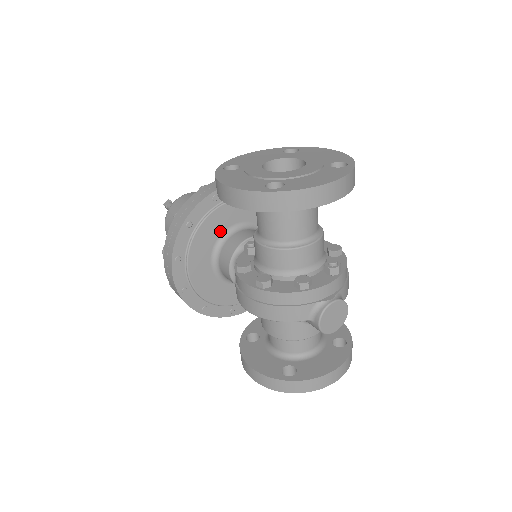
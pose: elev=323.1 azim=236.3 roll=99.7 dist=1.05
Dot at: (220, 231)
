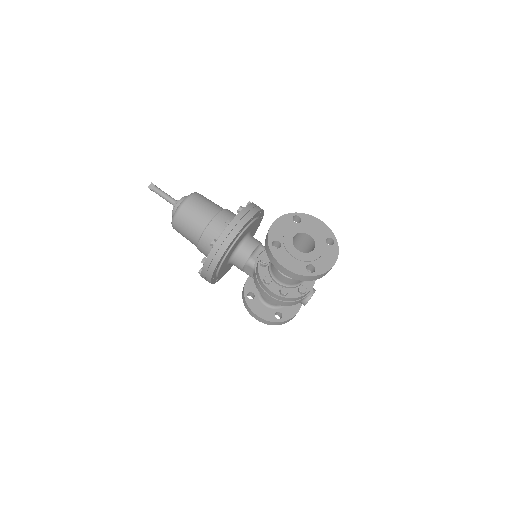
Dot at: (236, 245)
